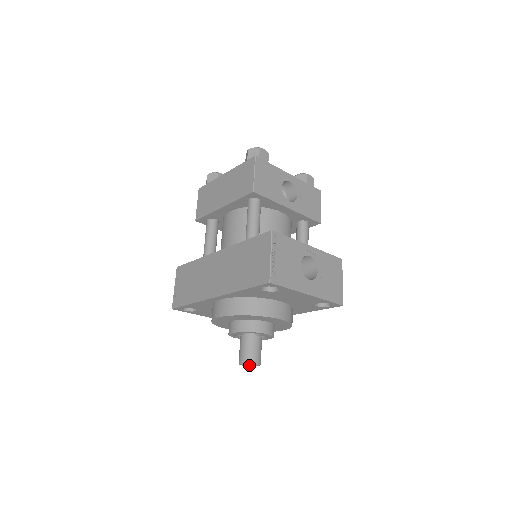
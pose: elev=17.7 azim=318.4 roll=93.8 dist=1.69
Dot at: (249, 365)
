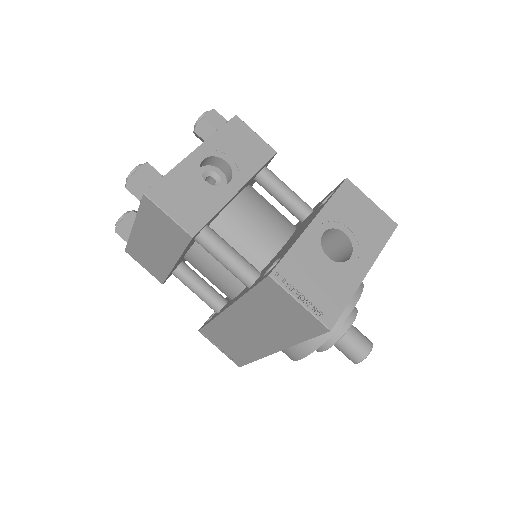
Dot at: occluded
